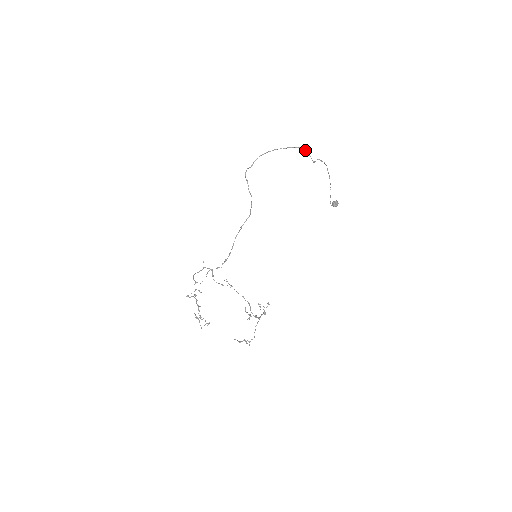
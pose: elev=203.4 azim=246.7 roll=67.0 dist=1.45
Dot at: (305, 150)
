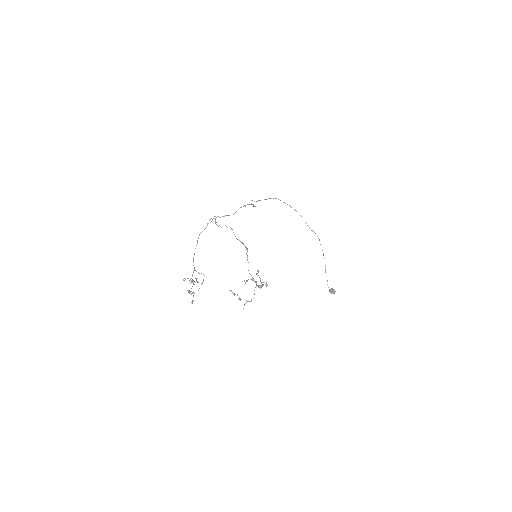
Dot at: (300, 215)
